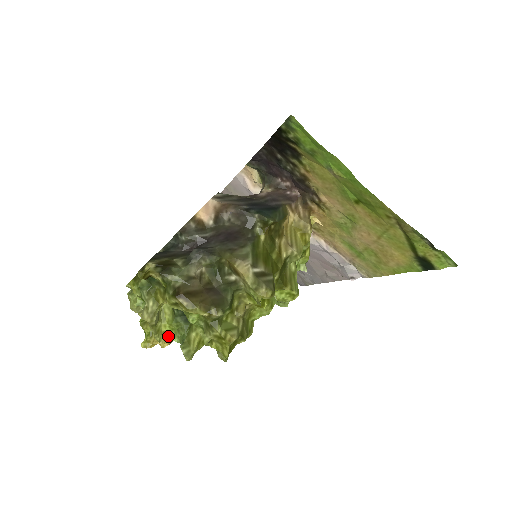
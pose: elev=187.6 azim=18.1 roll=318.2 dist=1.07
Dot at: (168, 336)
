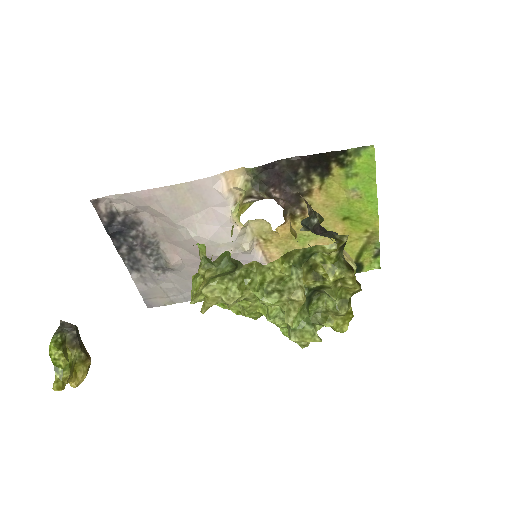
Dot at: occluded
